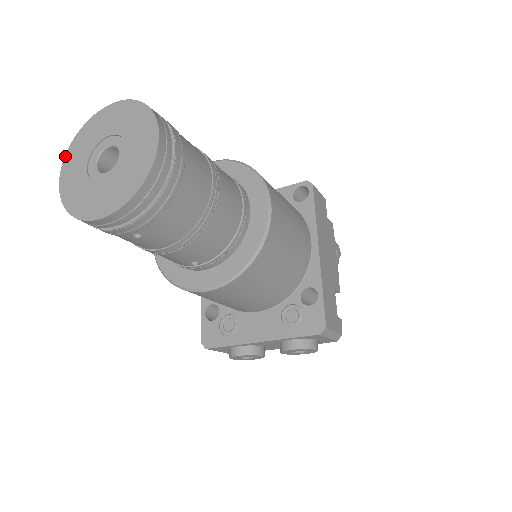
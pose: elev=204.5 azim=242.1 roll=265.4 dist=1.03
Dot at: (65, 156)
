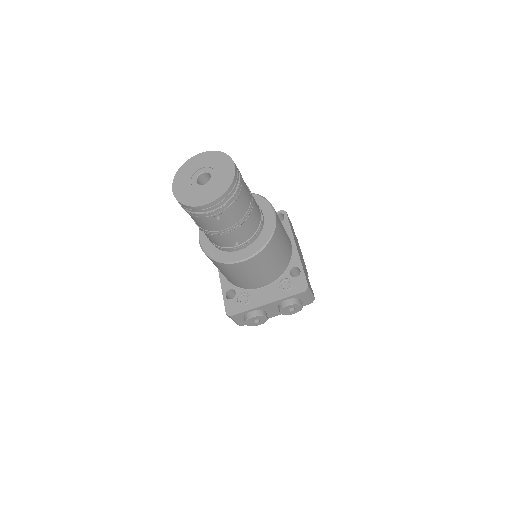
Dot at: (173, 180)
